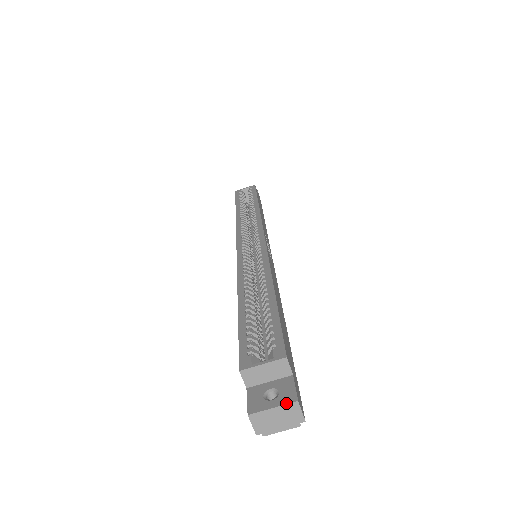
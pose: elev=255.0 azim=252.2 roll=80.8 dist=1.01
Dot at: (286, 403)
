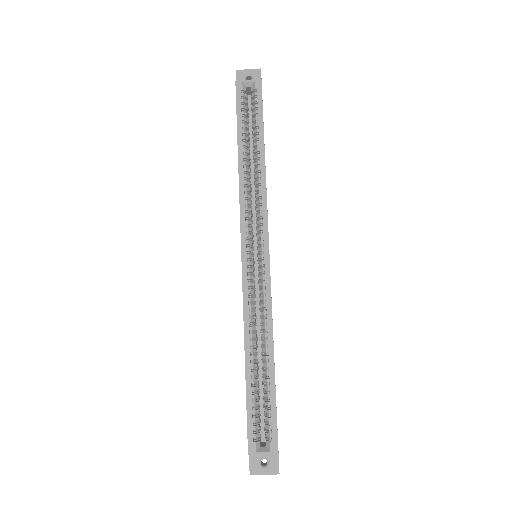
Dot at: (273, 474)
